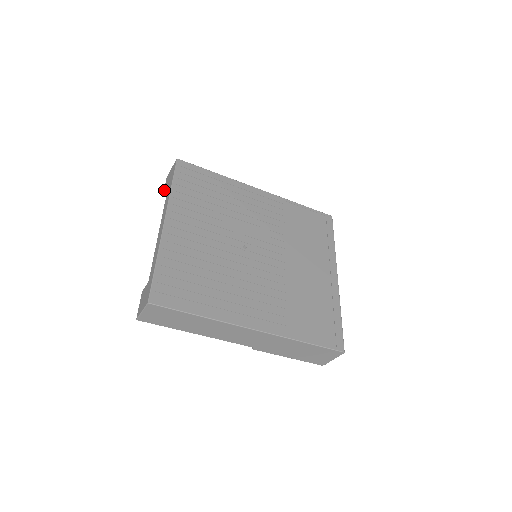
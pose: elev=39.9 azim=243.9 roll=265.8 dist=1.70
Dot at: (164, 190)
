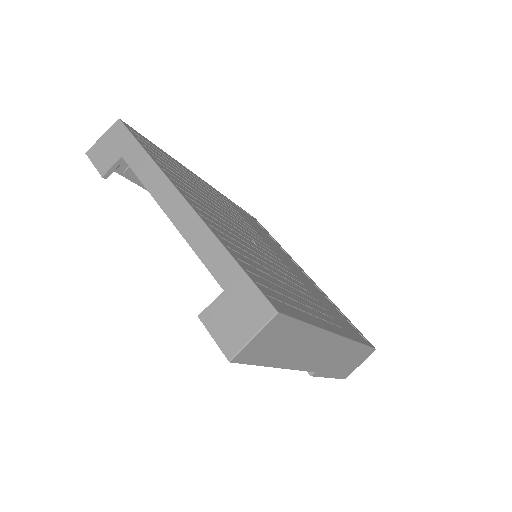
Dot at: (102, 169)
